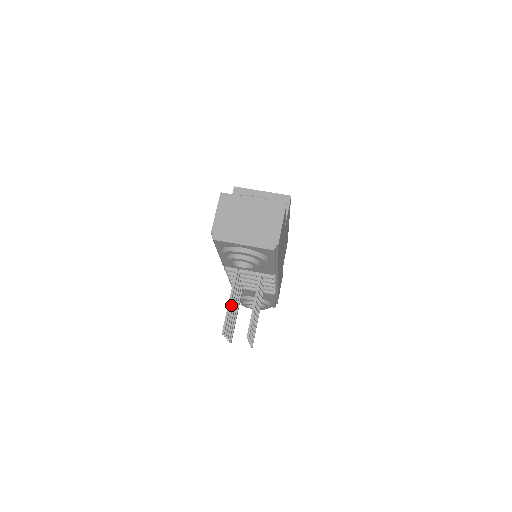
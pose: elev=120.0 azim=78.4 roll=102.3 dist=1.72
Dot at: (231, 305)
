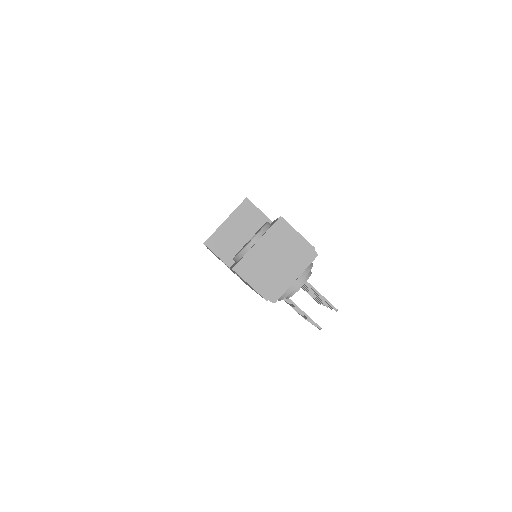
Dot at: occluded
